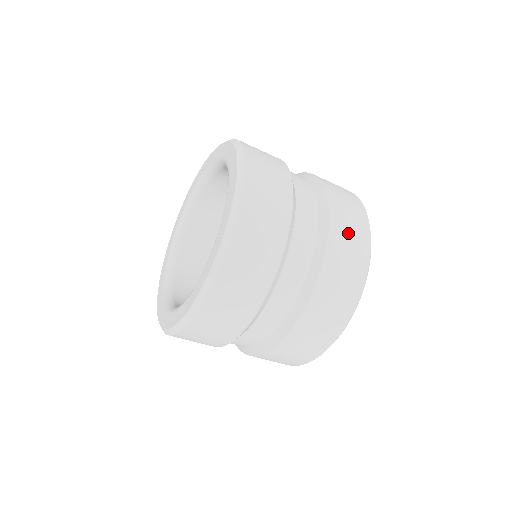
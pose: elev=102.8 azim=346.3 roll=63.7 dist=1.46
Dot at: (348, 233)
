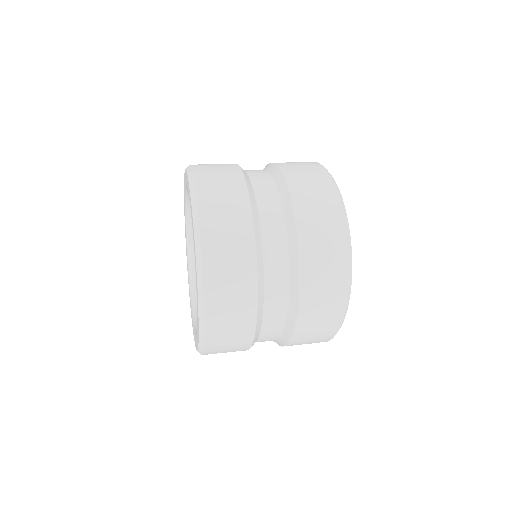
Dot at: occluded
